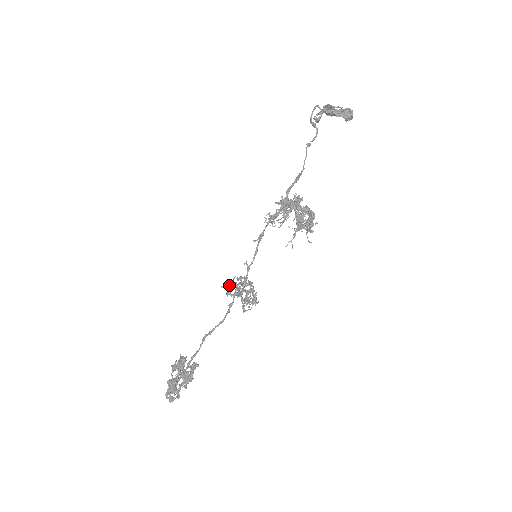
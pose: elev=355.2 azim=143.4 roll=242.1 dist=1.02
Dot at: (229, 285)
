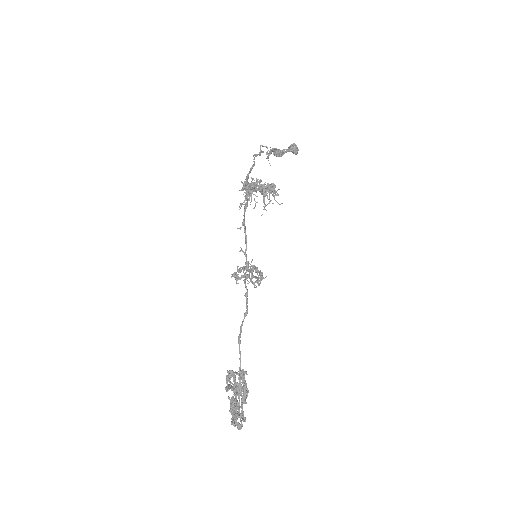
Dot at: (235, 273)
